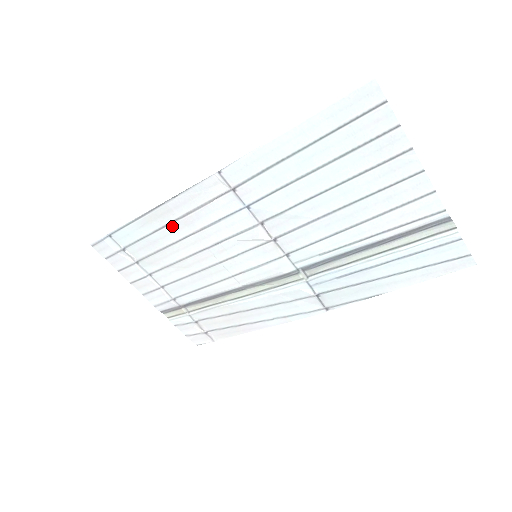
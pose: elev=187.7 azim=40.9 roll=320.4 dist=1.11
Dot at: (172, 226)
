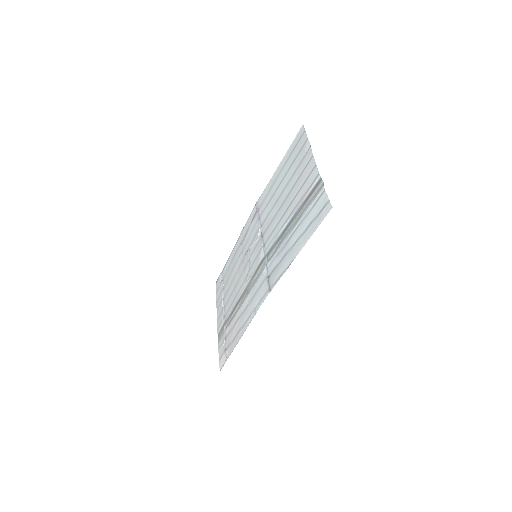
Dot at: (238, 250)
